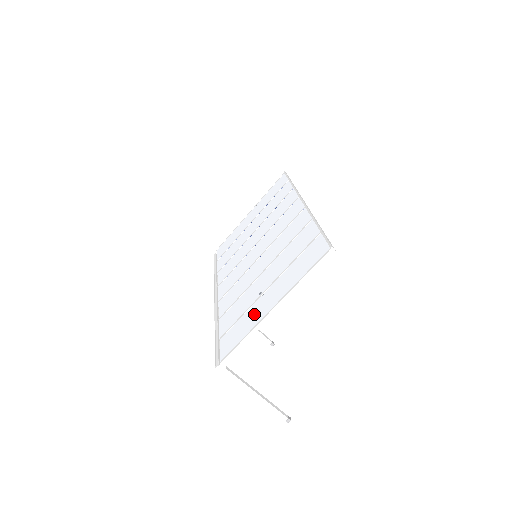
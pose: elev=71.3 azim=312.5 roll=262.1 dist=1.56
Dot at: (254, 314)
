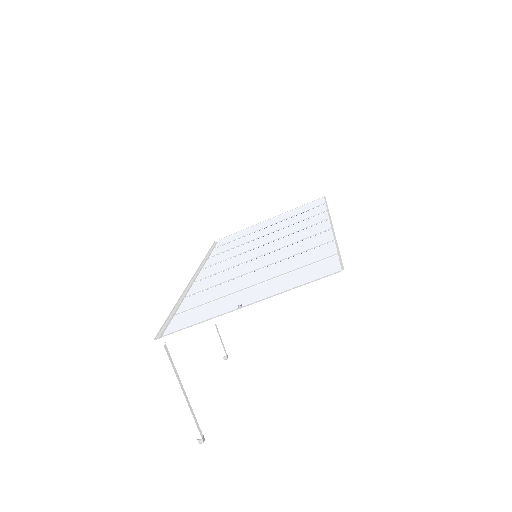
Dot at: (224, 304)
